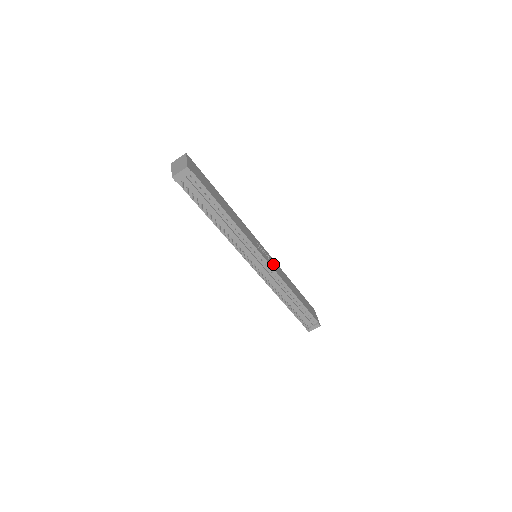
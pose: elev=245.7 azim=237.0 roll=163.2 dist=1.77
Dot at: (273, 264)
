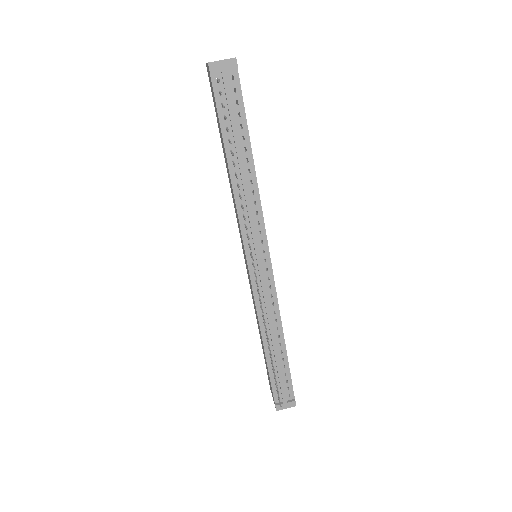
Dot at: occluded
